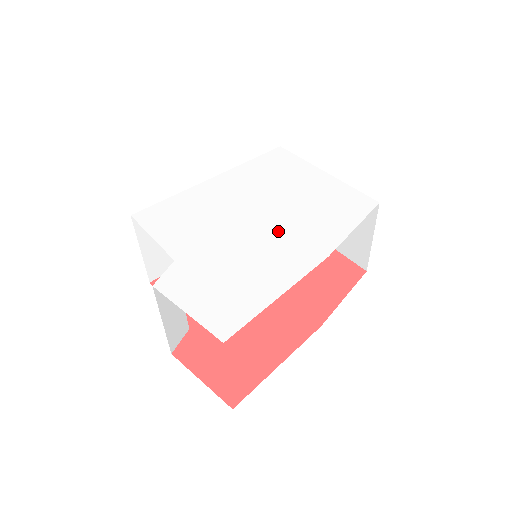
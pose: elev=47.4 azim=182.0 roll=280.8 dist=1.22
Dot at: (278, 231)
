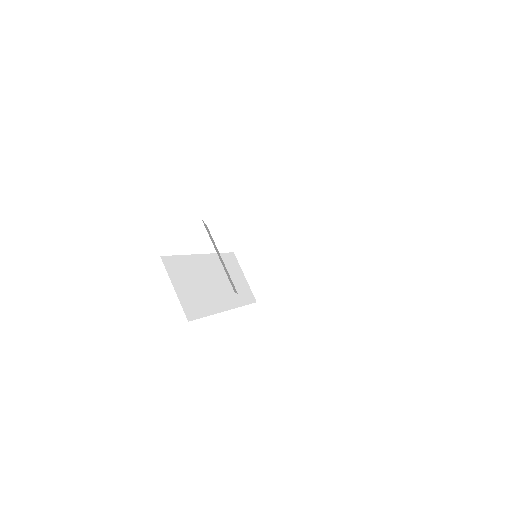
Dot at: occluded
